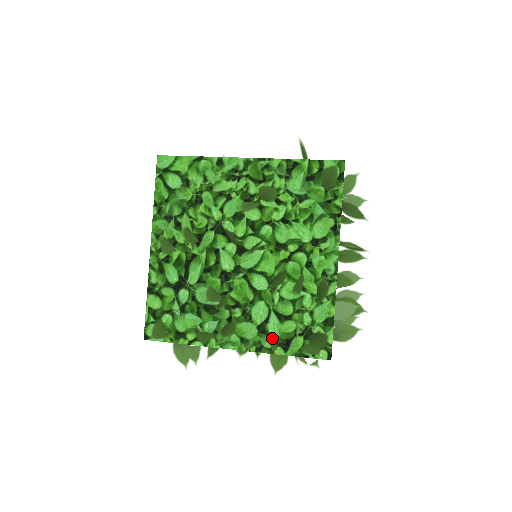
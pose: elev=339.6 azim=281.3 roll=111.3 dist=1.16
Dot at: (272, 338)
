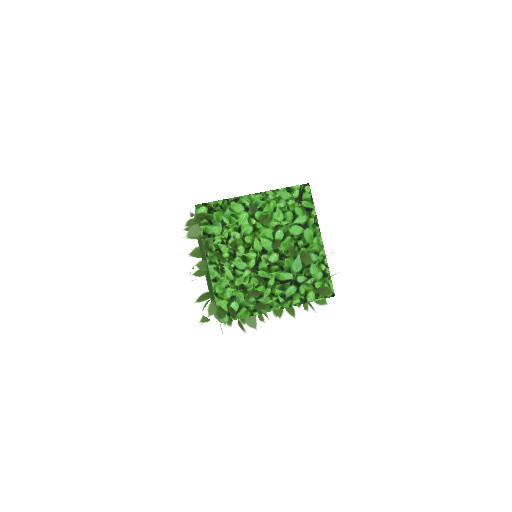
Dot at: occluded
